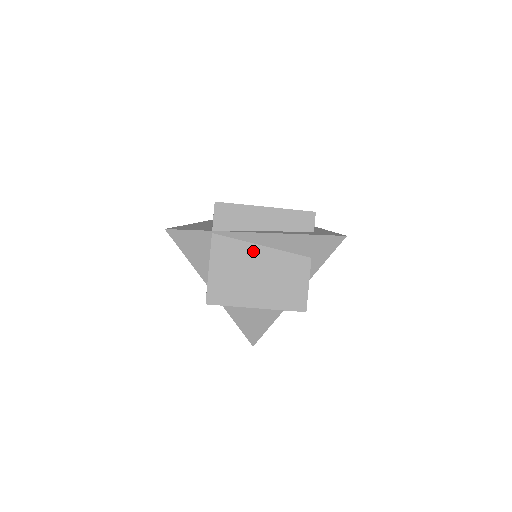
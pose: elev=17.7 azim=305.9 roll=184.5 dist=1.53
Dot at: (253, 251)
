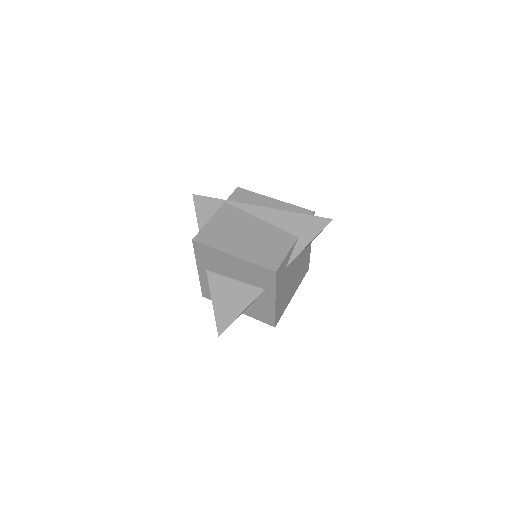
Dot at: (251, 220)
